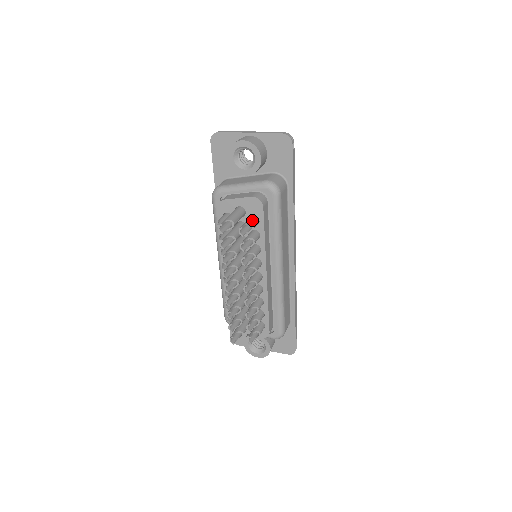
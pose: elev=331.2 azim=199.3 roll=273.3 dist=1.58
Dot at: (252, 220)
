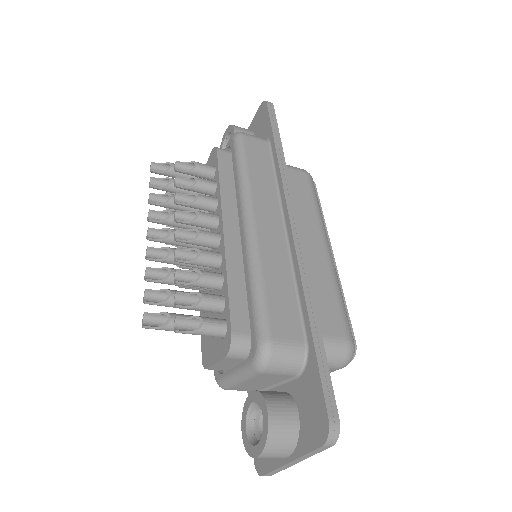
Dot at: (200, 164)
